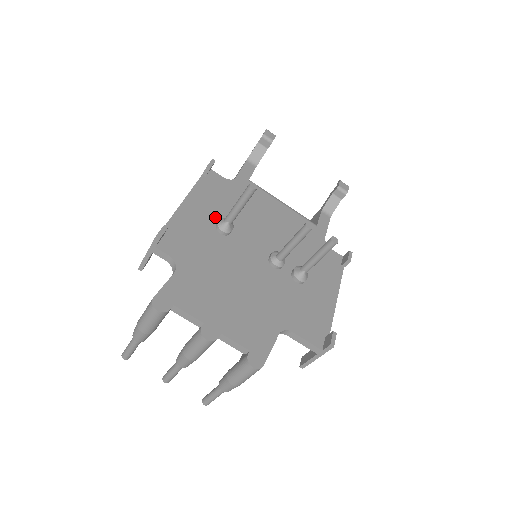
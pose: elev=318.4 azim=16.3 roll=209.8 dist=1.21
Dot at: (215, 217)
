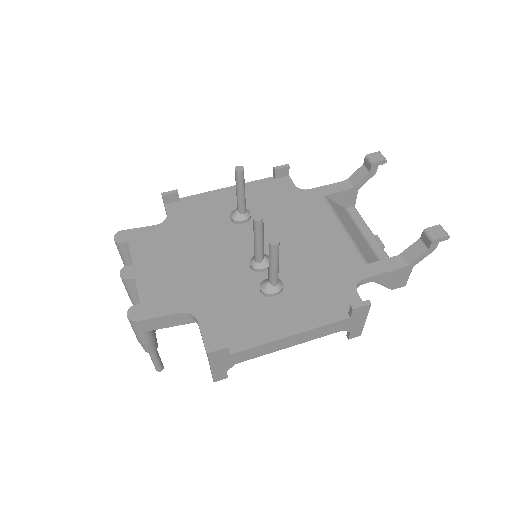
Dot at: occluded
